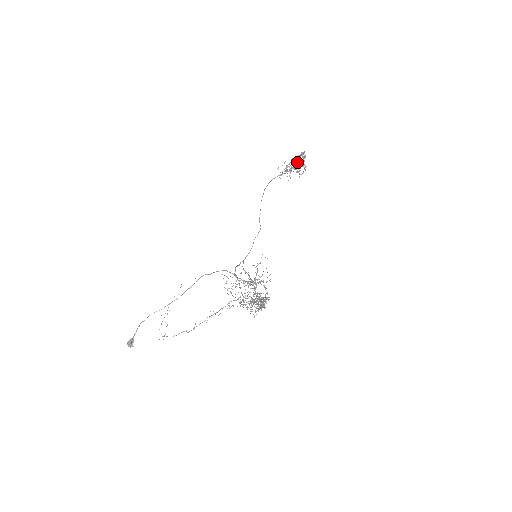
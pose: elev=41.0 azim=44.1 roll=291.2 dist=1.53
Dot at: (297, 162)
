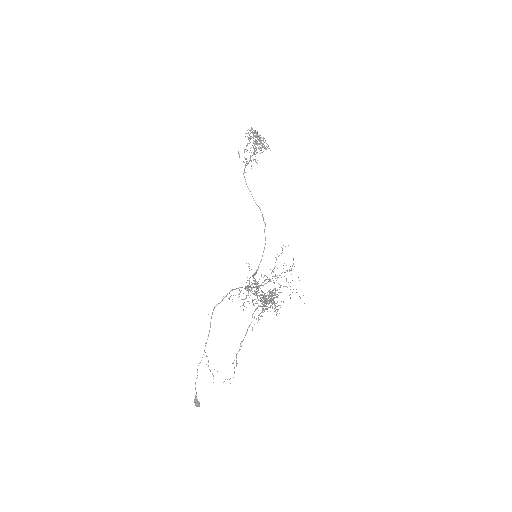
Dot at: occluded
